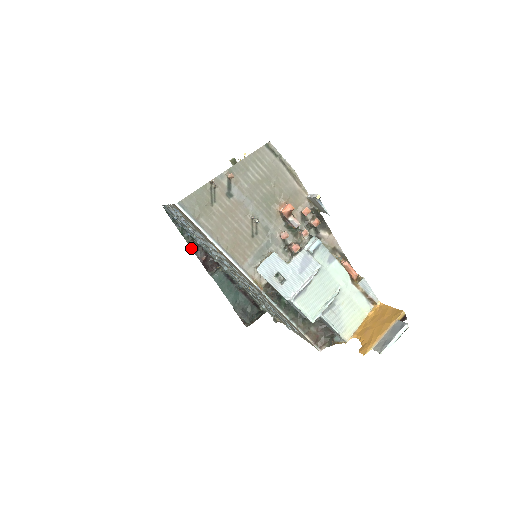
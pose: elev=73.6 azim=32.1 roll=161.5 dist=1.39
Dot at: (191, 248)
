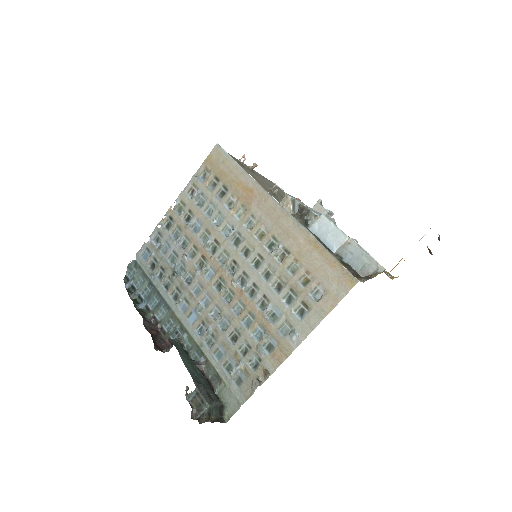
Dot at: (142, 317)
